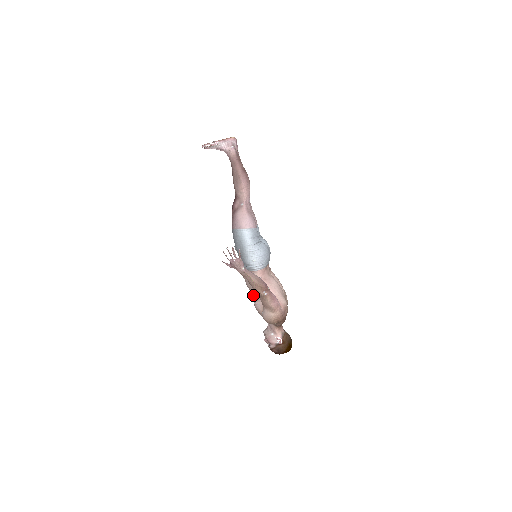
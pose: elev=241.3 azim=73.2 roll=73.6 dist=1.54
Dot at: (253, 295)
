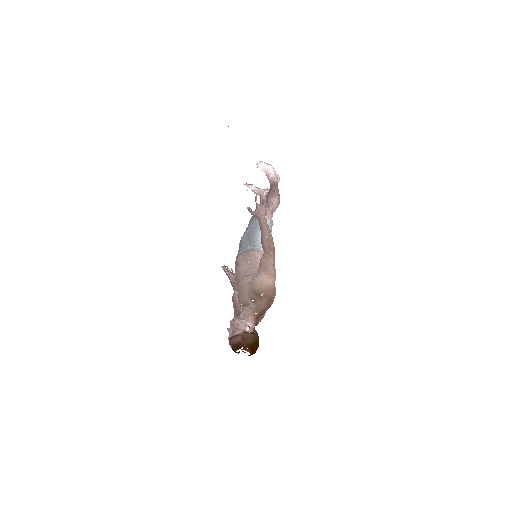
Dot at: (242, 276)
